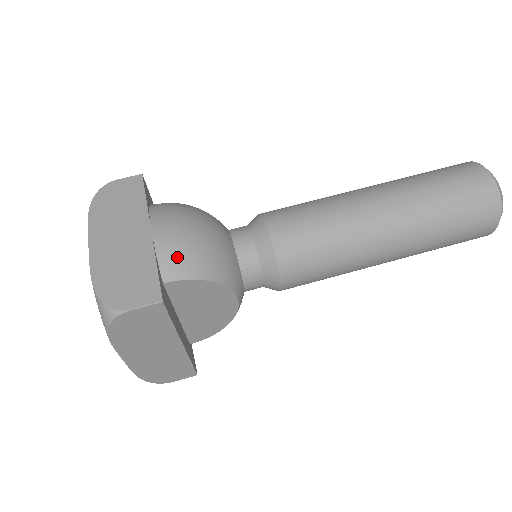
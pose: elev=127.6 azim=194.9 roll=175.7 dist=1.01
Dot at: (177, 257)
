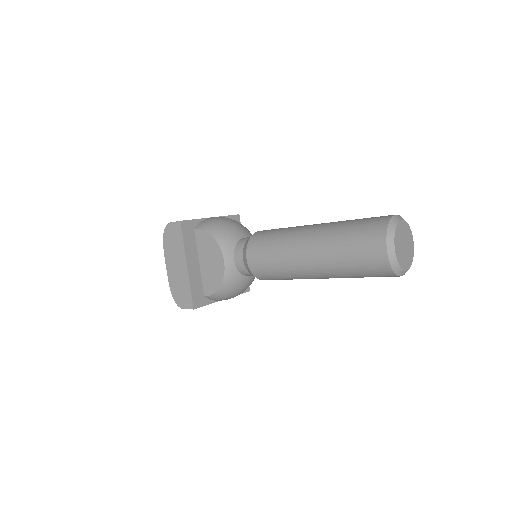
Dot at: (207, 222)
